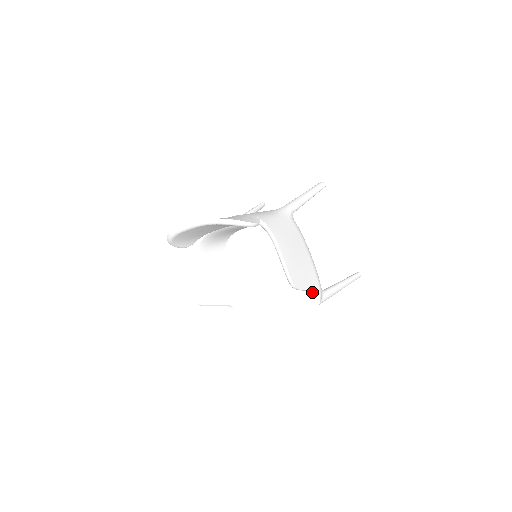
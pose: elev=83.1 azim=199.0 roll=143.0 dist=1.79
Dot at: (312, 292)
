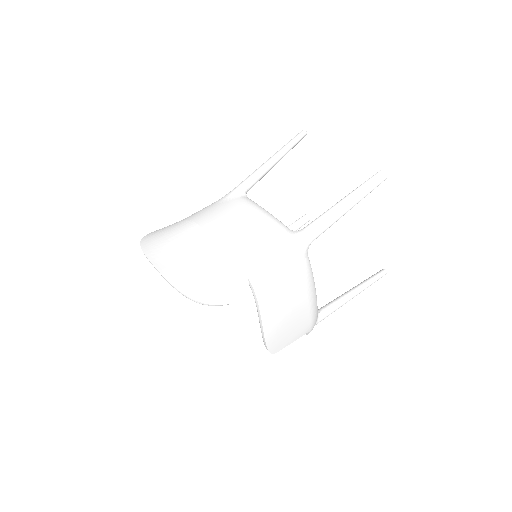
Dot at: occluded
